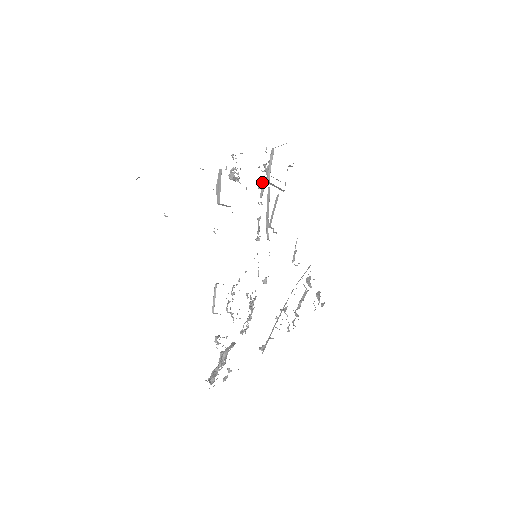
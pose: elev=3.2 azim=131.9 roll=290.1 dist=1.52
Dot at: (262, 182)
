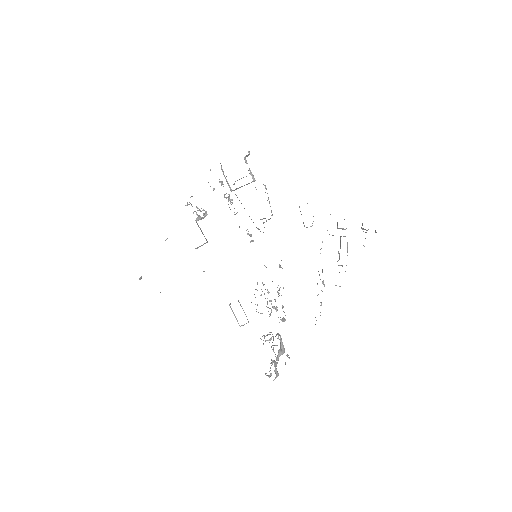
Dot at: (225, 197)
